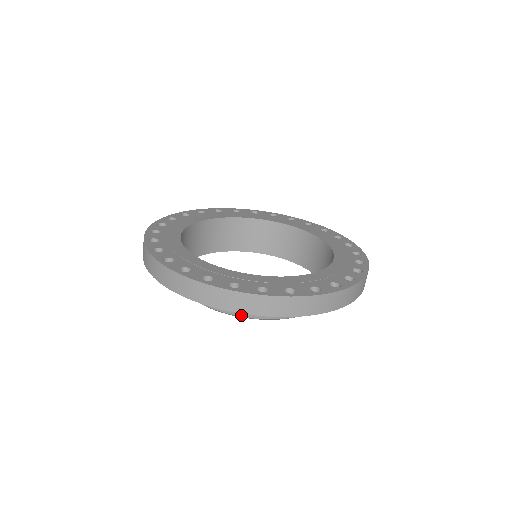
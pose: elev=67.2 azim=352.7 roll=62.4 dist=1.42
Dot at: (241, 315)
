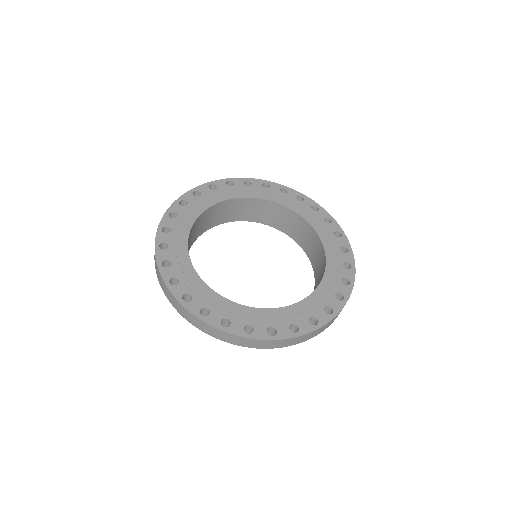
Dot at: occluded
